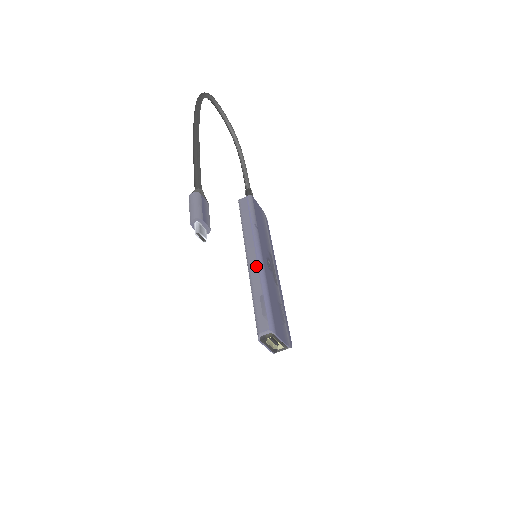
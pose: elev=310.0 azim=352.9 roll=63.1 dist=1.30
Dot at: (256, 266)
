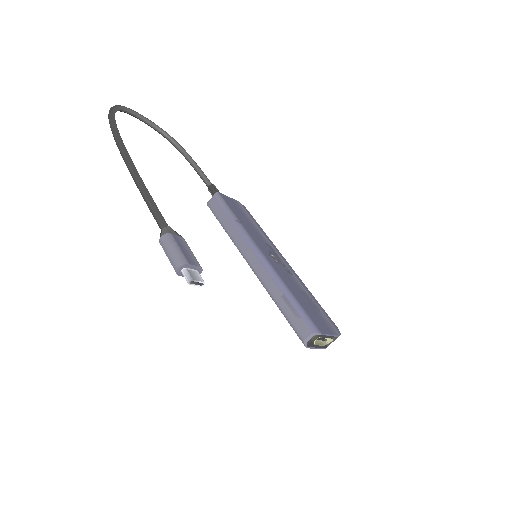
Dot at: (262, 268)
